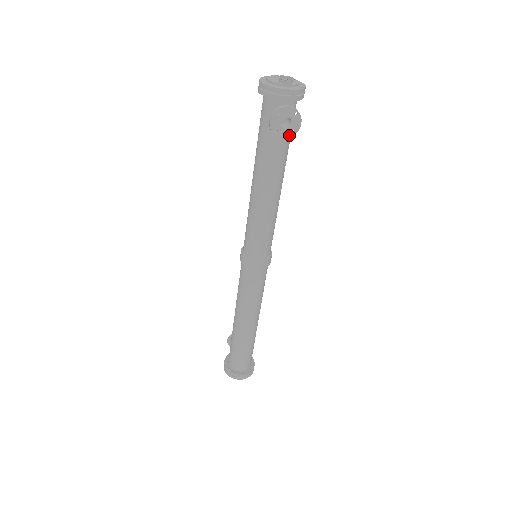
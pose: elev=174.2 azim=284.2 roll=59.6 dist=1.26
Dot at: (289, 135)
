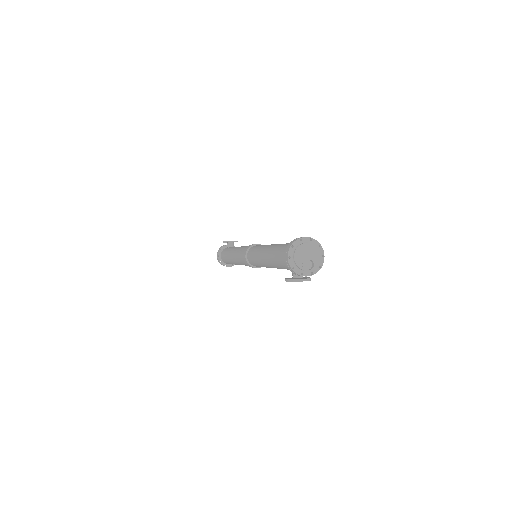
Dot at: occluded
